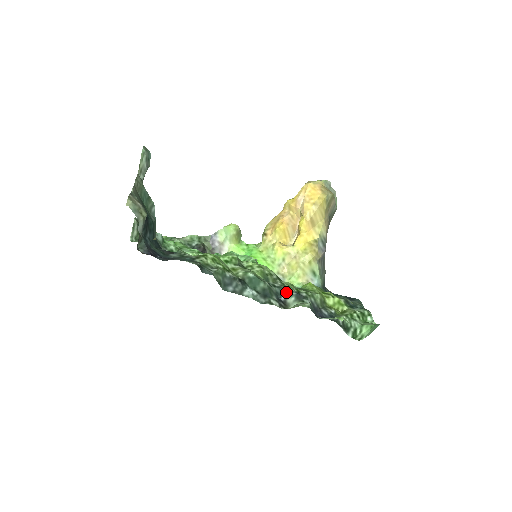
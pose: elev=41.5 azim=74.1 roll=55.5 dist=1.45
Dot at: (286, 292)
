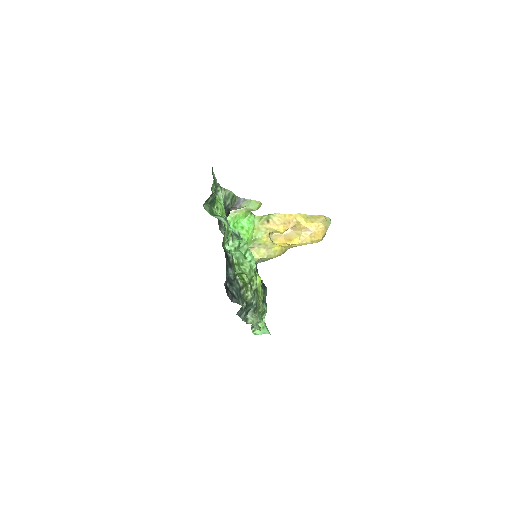
Dot at: (253, 304)
